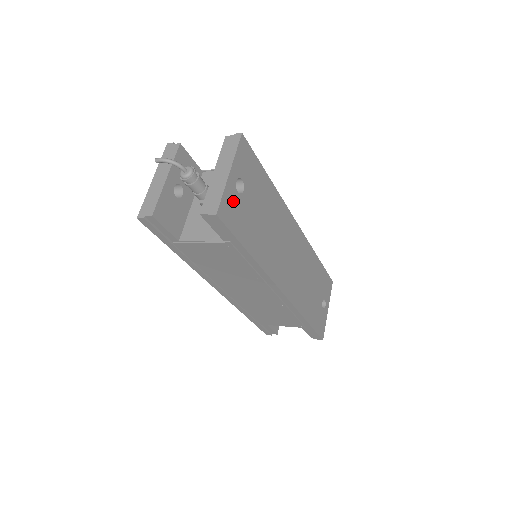
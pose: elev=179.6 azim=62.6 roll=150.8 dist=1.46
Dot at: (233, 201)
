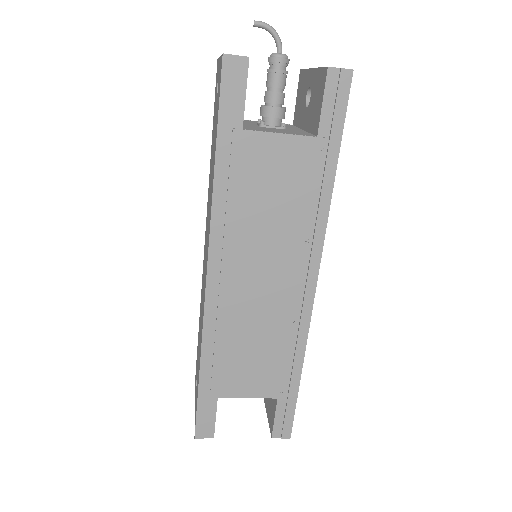
Dot at: occluded
